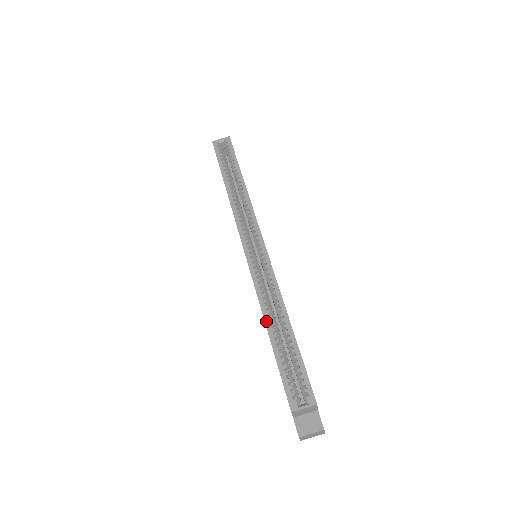
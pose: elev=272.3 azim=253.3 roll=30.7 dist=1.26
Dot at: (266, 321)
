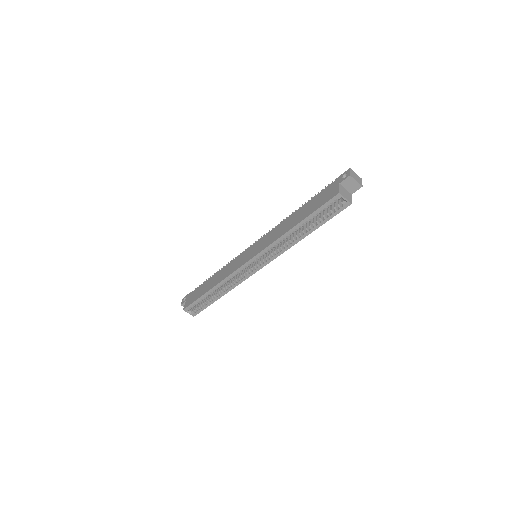
Dot at: (214, 288)
